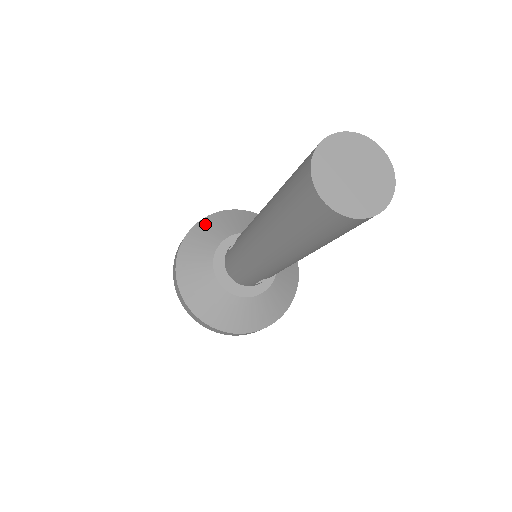
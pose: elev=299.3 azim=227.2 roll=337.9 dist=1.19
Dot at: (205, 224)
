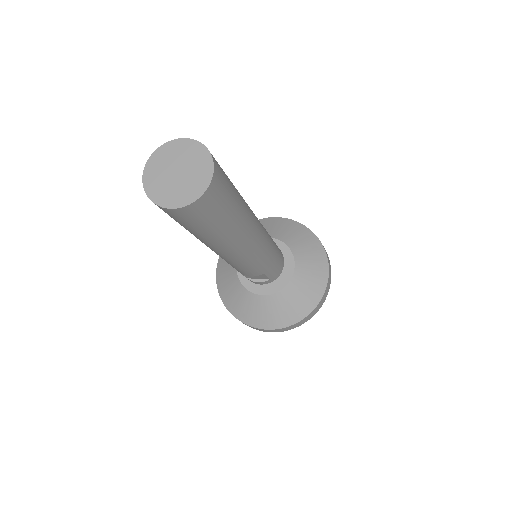
Dot at: (275, 221)
